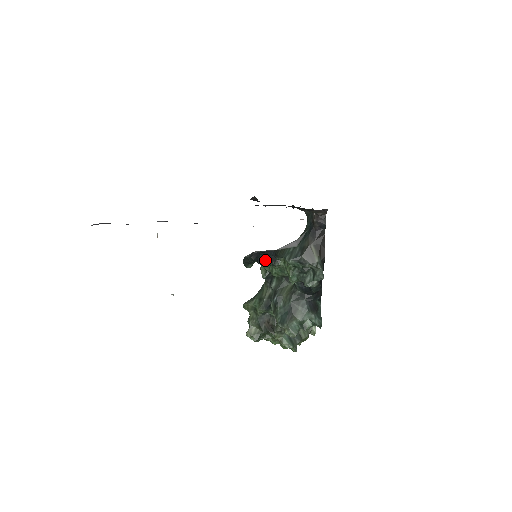
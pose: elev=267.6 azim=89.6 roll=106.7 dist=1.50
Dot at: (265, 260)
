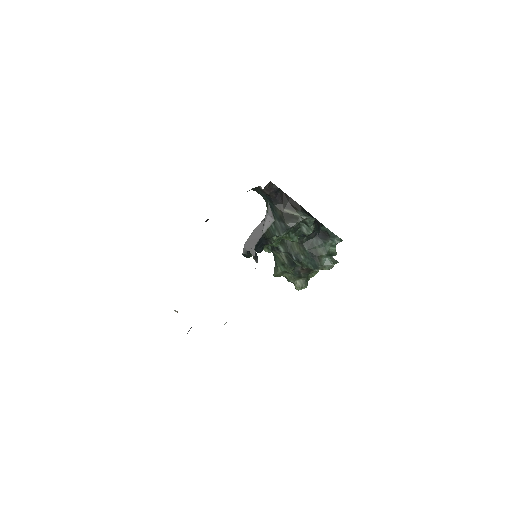
Dot at: (261, 247)
